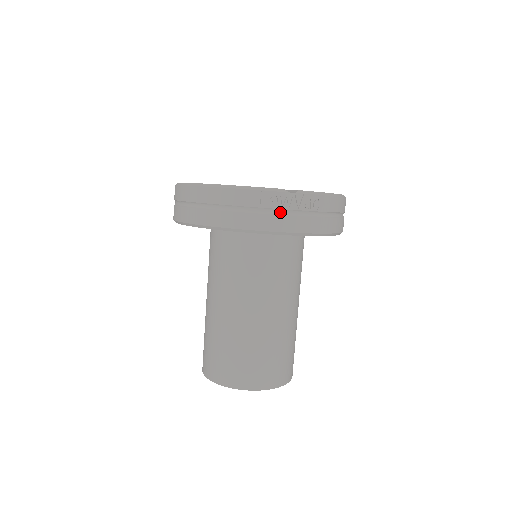
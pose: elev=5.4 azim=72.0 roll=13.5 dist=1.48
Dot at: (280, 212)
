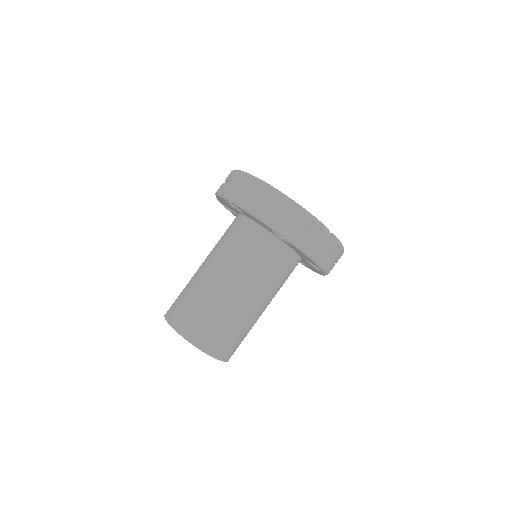
Dot at: (317, 242)
